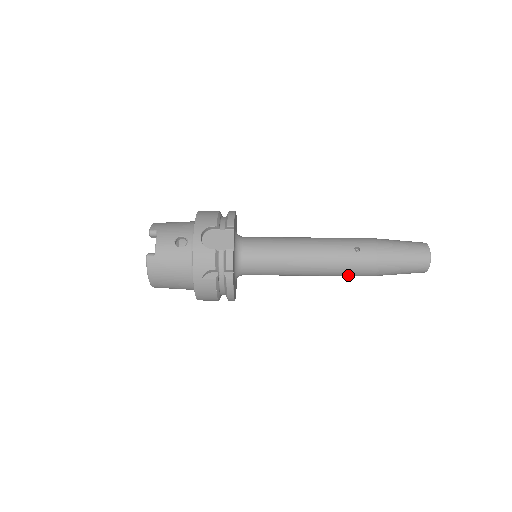
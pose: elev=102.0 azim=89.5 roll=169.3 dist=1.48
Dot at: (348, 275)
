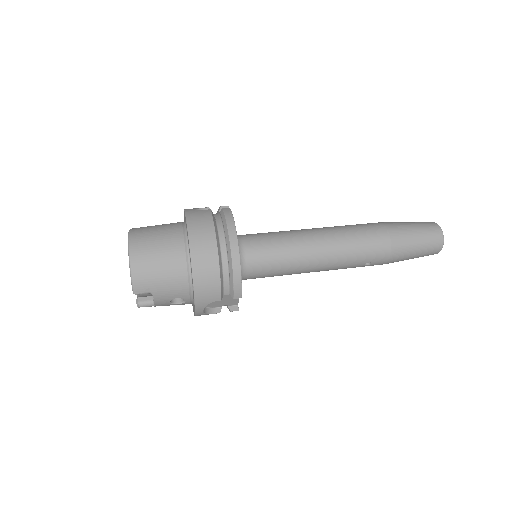
Dot at: (363, 237)
